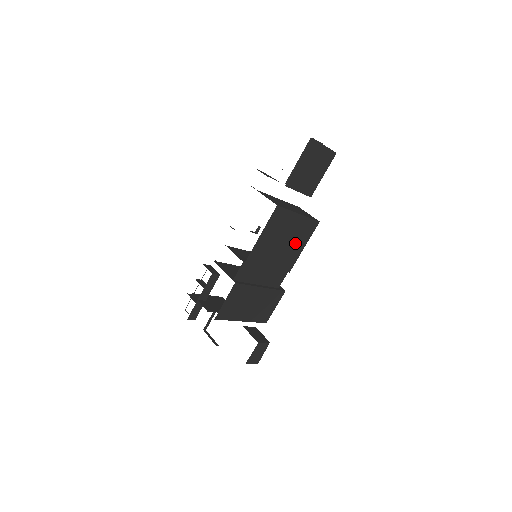
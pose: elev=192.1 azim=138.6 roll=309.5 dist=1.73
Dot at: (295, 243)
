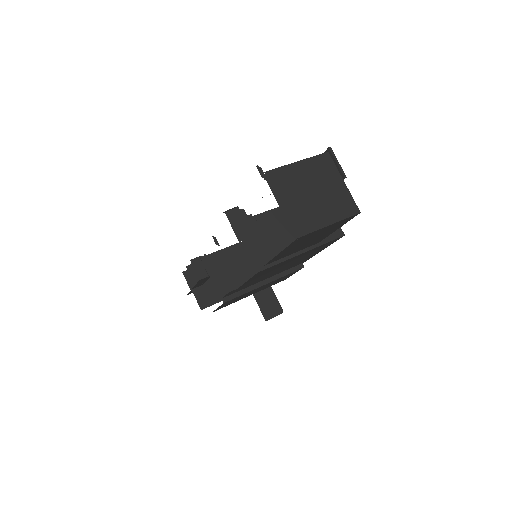
Dot at: (306, 256)
